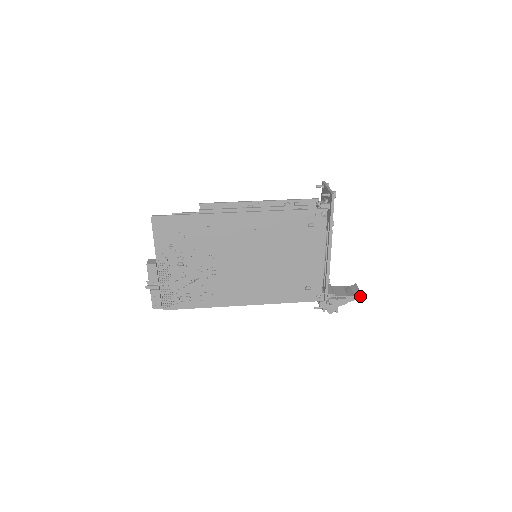
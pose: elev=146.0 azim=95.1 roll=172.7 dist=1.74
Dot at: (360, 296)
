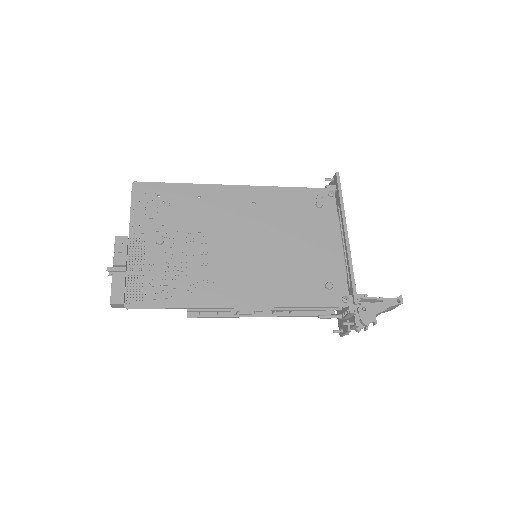
Dot at: (400, 299)
